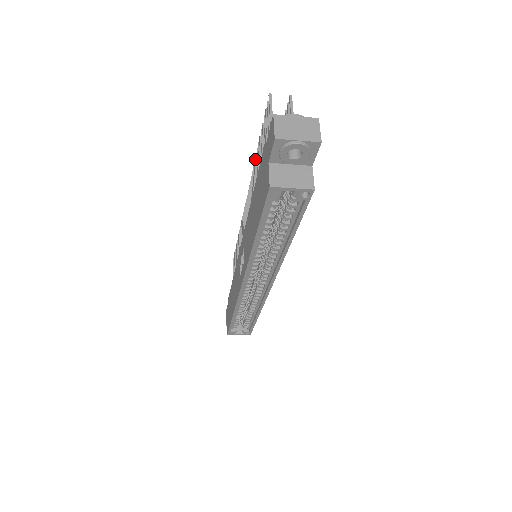
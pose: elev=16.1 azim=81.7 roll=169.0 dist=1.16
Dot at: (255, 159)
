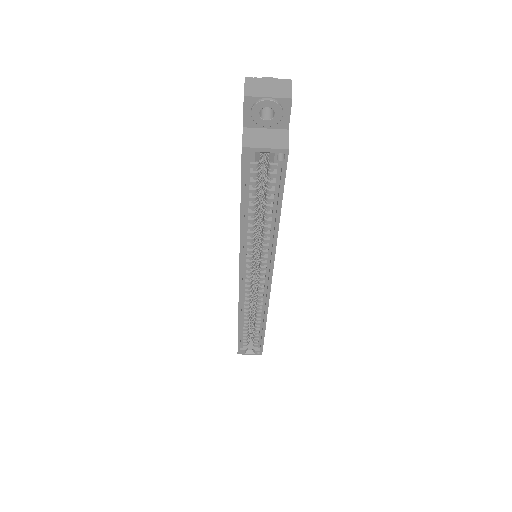
Dot at: occluded
